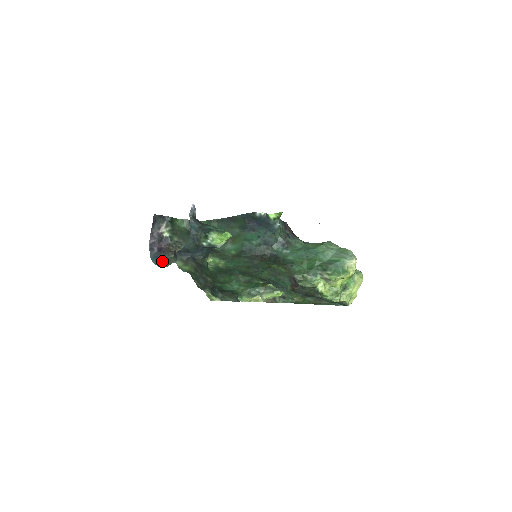
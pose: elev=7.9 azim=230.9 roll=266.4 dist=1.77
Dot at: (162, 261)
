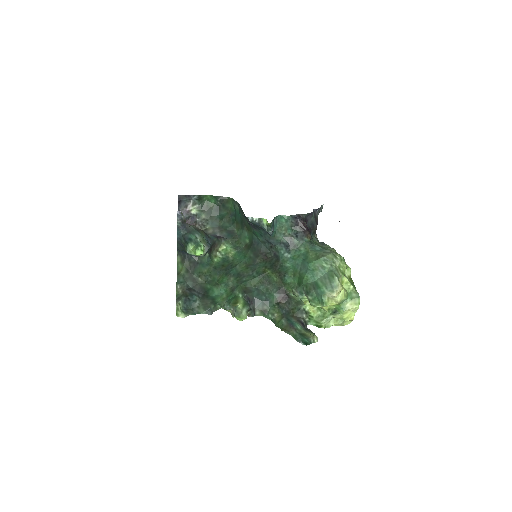
Dot at: occluded
